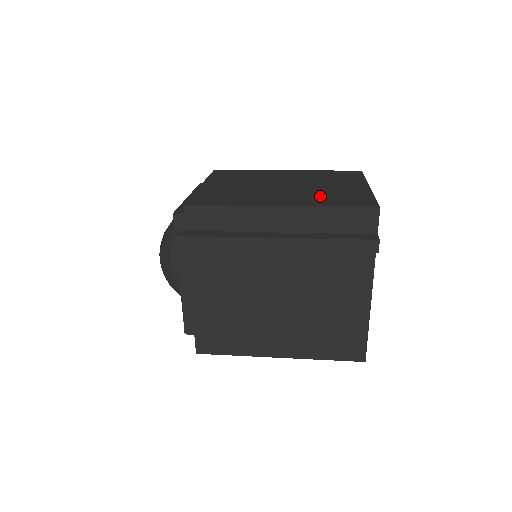
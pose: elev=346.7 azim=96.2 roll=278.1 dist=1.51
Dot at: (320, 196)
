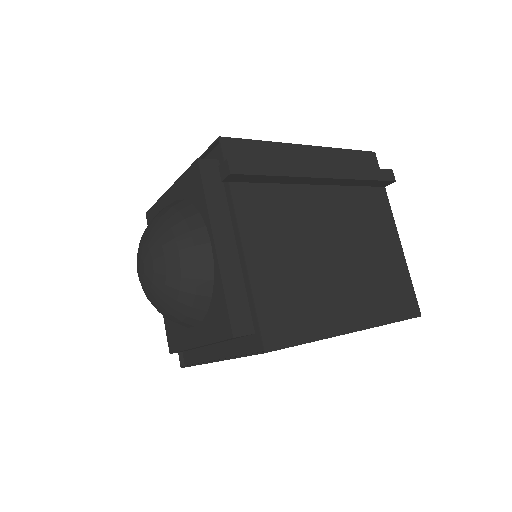
Dot at: occluded
